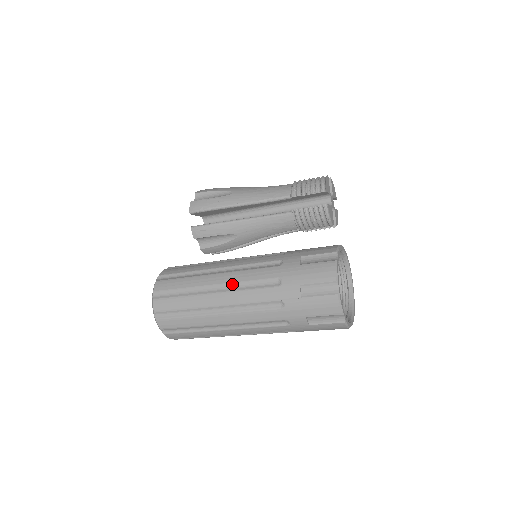
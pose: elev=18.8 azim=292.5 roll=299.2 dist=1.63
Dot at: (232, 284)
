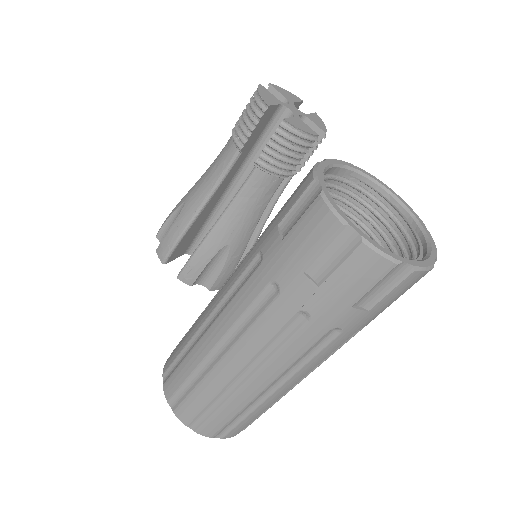
Dot at: (229, 333)
